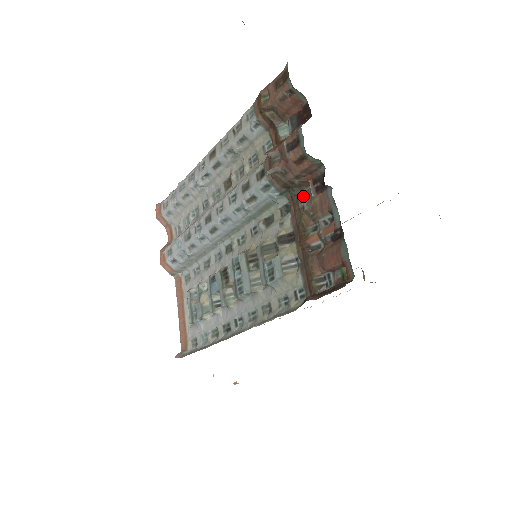
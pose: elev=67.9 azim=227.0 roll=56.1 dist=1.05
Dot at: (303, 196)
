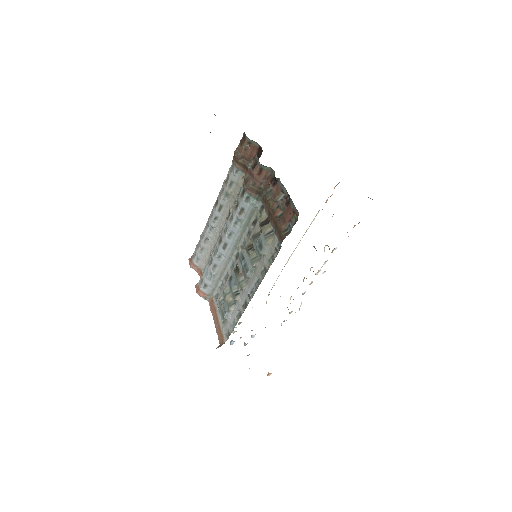
Dot at: (268, 194)
